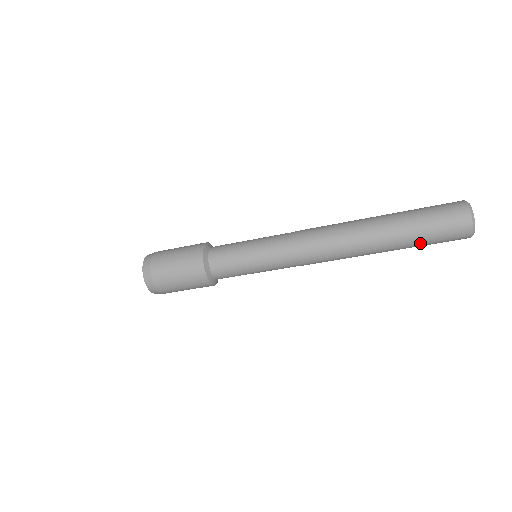
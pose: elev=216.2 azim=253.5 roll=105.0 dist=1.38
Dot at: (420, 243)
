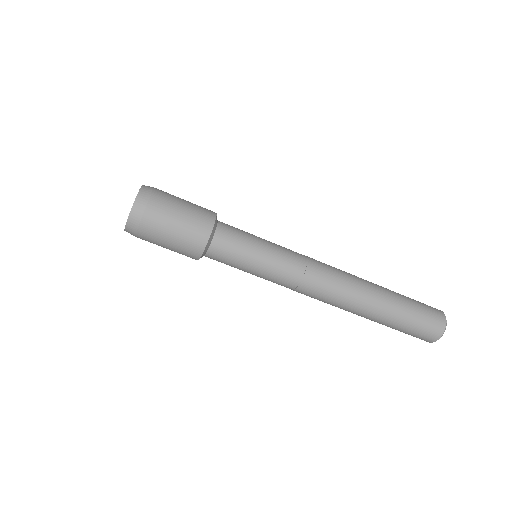
Dot at: (404, 320)
